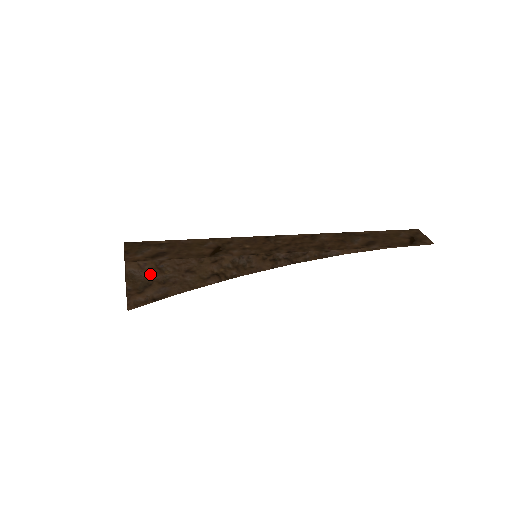
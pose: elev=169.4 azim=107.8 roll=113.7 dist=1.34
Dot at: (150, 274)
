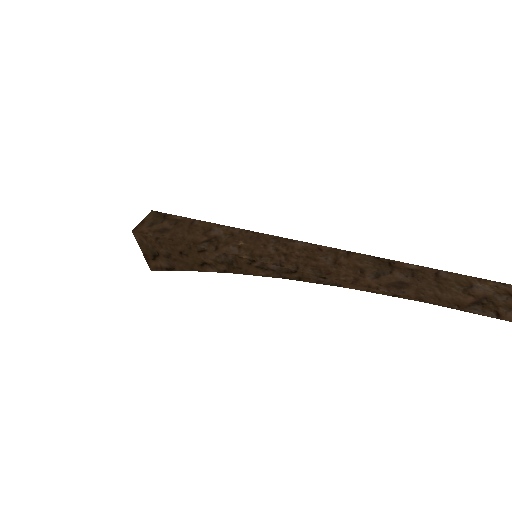
Dot at: (154, 246)
